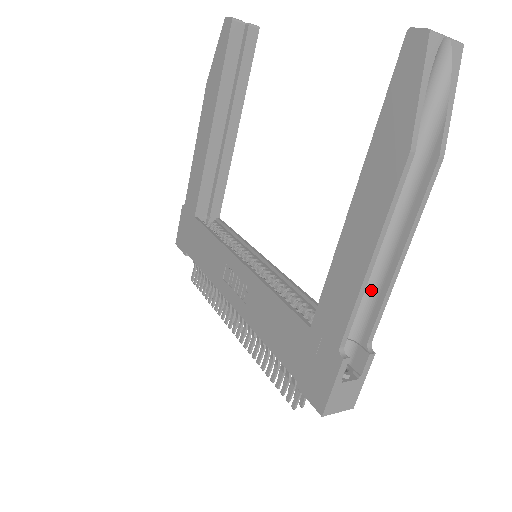
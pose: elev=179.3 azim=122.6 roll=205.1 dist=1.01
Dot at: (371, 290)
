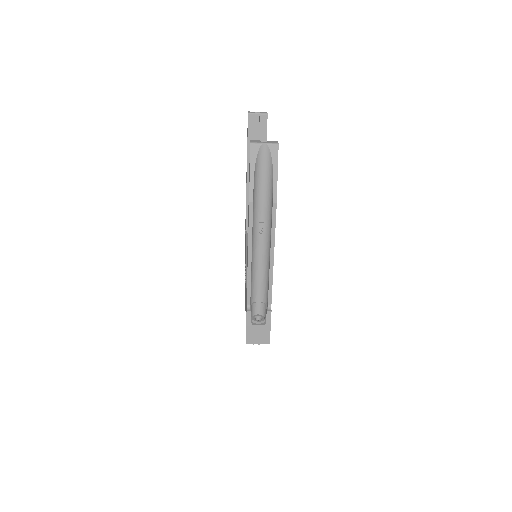
Dot at: (267, 275)
